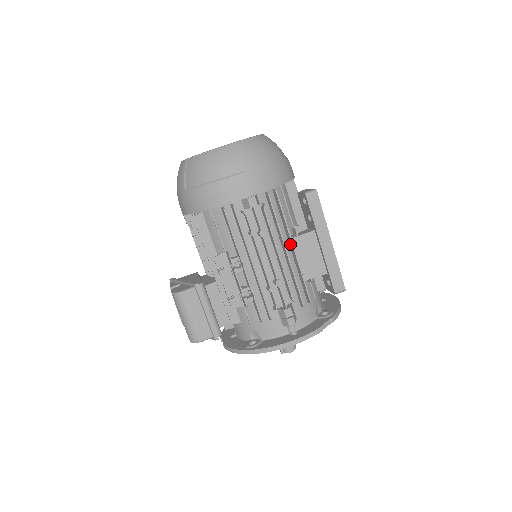
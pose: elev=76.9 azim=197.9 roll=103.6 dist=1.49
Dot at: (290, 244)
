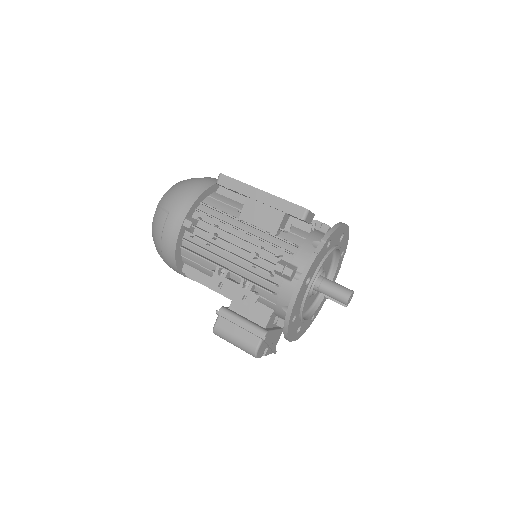
Dot at: (243, 223)
